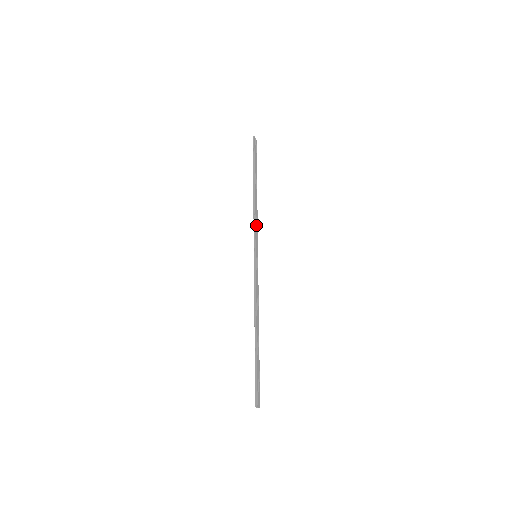
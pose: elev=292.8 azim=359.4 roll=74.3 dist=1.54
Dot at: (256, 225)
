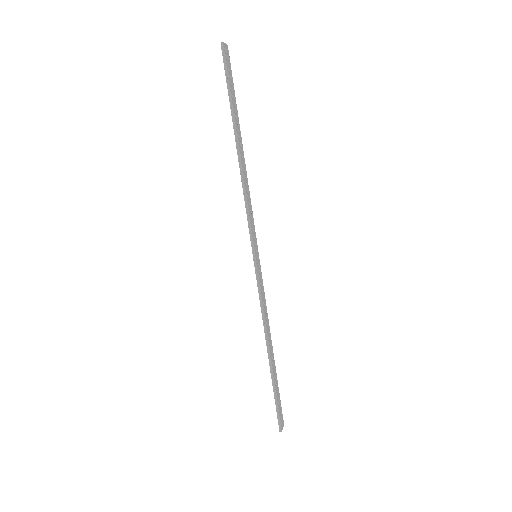
Dot at: (249, 209)
